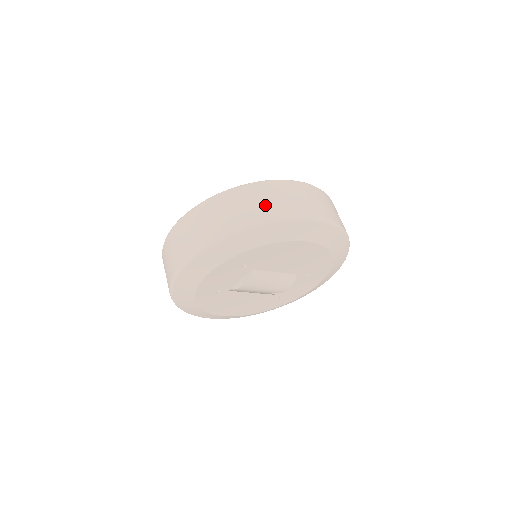
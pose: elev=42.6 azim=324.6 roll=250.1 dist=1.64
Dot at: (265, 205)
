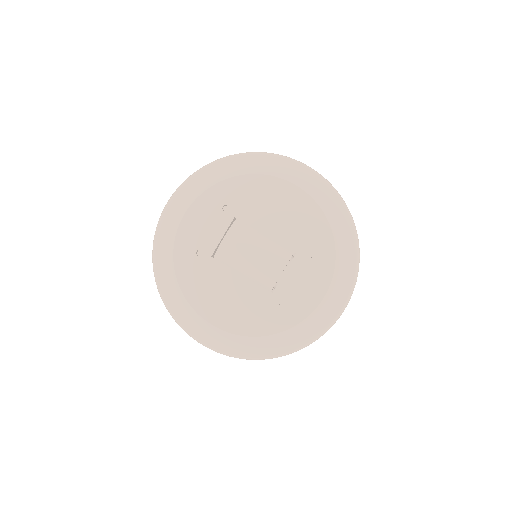
Dot at: occluded
